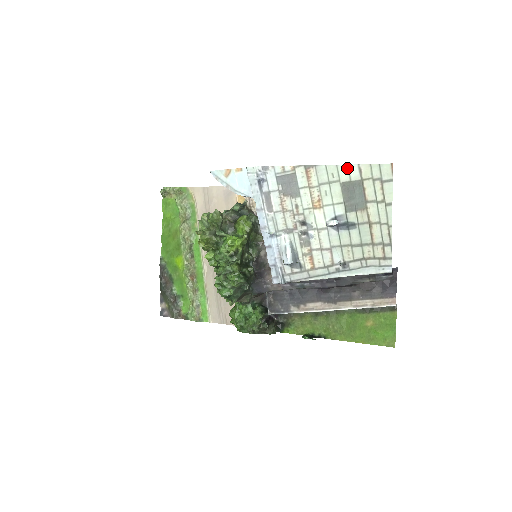
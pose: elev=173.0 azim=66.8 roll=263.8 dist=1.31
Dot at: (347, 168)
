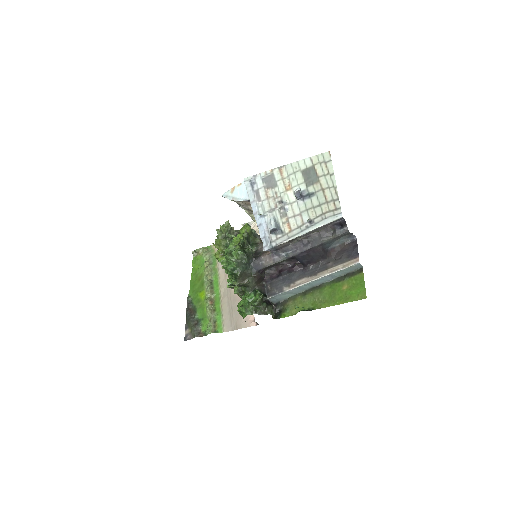
Dot at: (304, 161)
